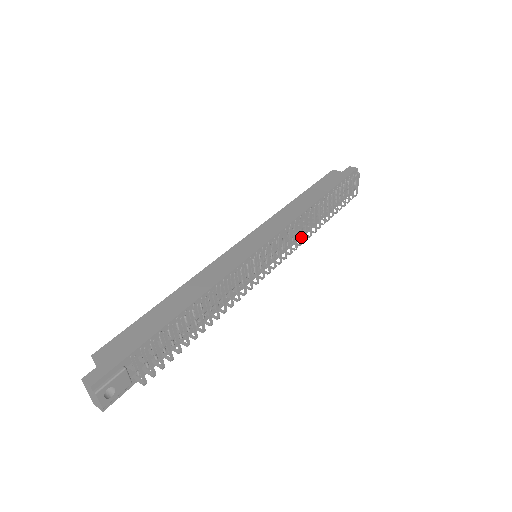
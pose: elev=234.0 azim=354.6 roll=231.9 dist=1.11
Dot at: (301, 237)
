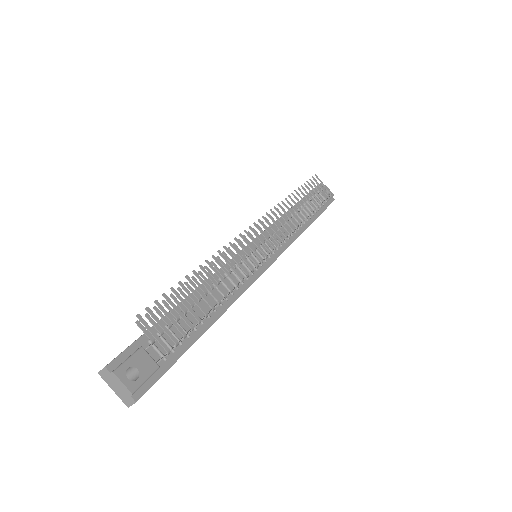
Dot at: (288, 223)
